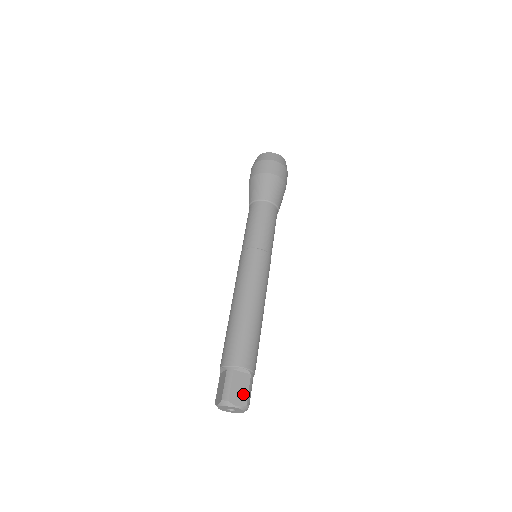
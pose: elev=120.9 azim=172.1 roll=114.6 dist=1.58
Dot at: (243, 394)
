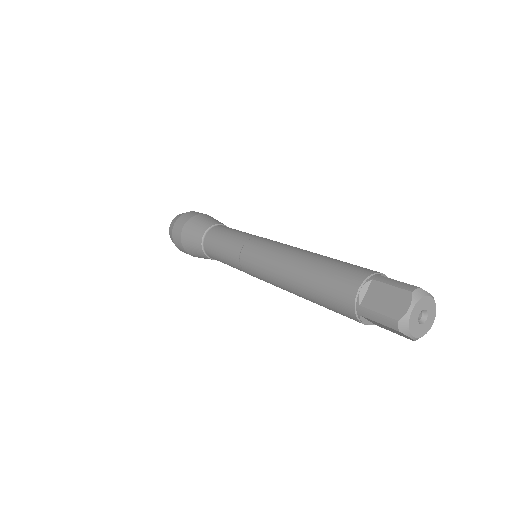
Dot at: occluded
